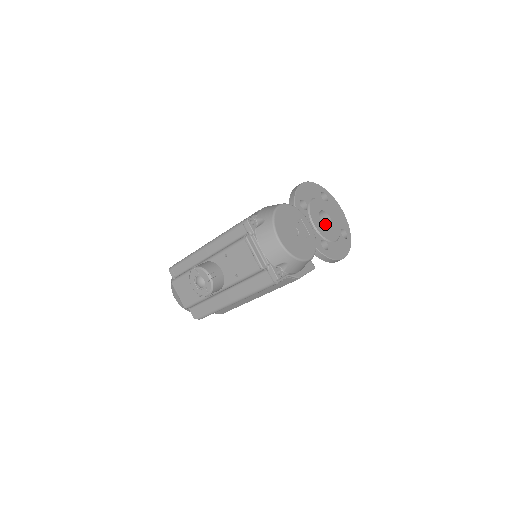
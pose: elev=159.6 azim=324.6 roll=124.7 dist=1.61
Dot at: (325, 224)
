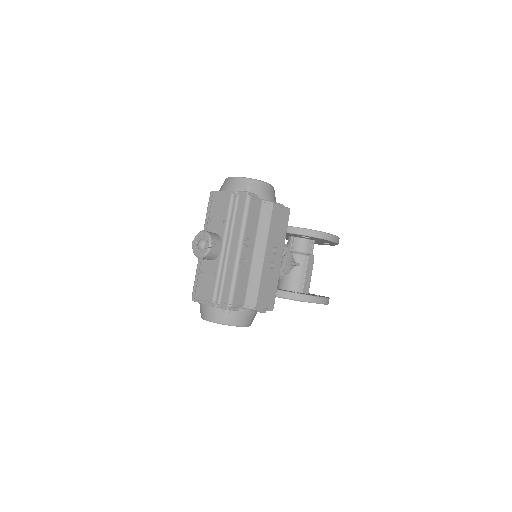
Dot at: occluded
